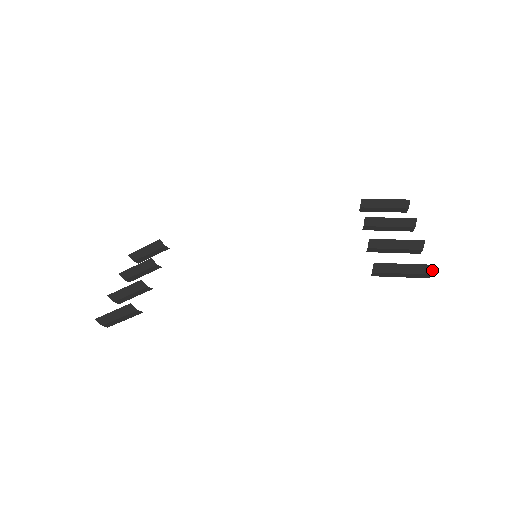
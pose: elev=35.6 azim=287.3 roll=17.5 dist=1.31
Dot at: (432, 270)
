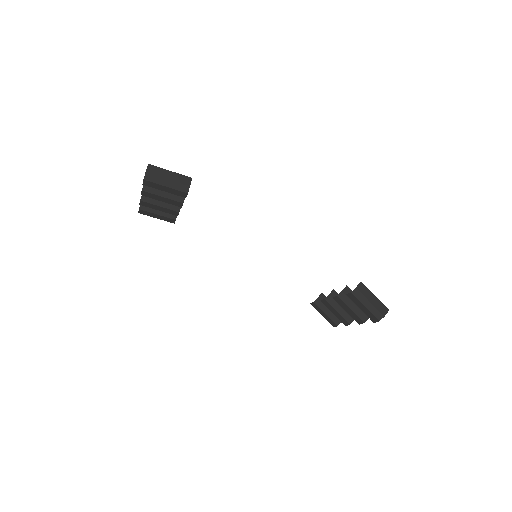
Dot at: (386, 313)
